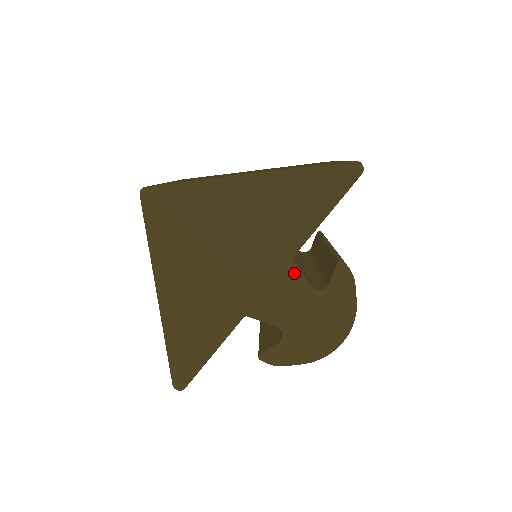
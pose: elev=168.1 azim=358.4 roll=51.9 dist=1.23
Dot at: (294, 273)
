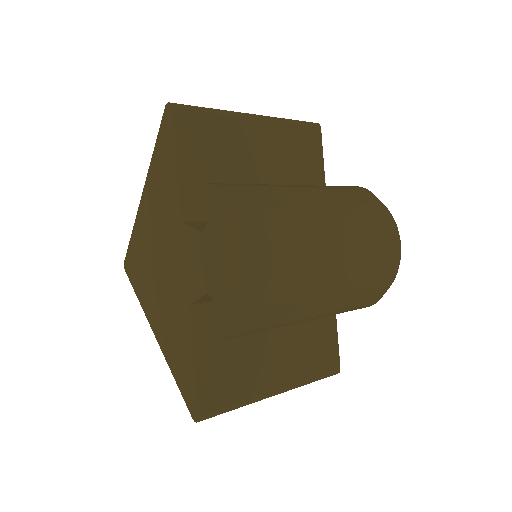
Dot at: (188, 233)
